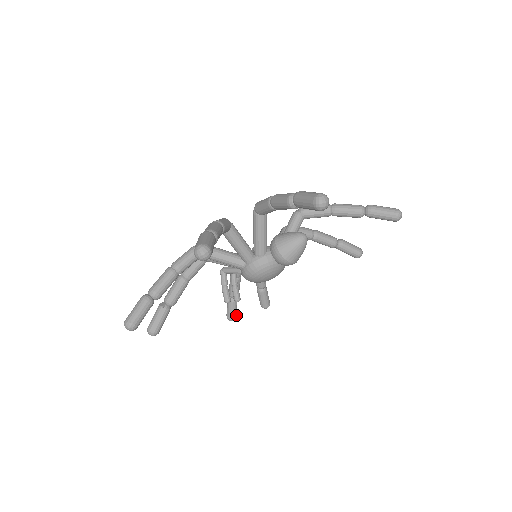
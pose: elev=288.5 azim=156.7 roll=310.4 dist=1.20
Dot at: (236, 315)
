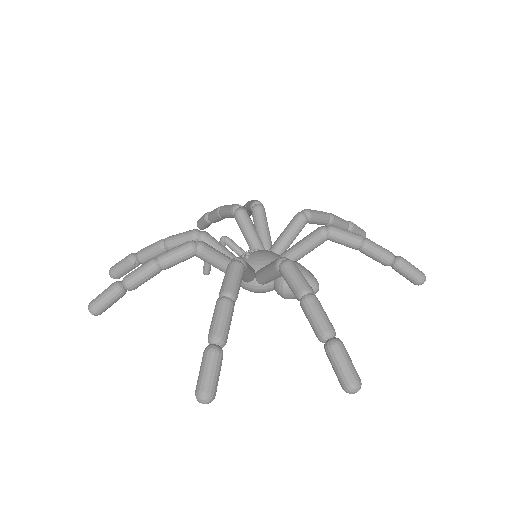
Dot at: occluded
